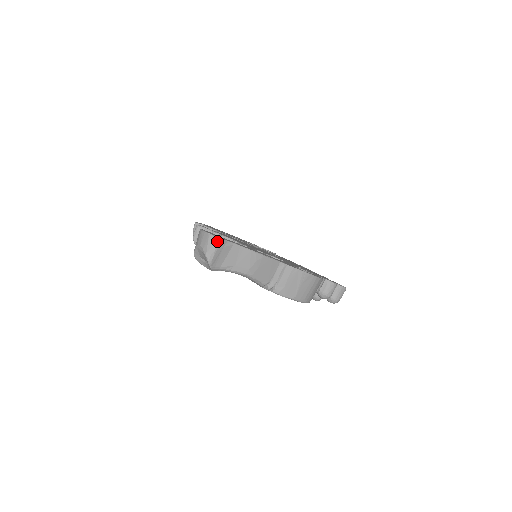
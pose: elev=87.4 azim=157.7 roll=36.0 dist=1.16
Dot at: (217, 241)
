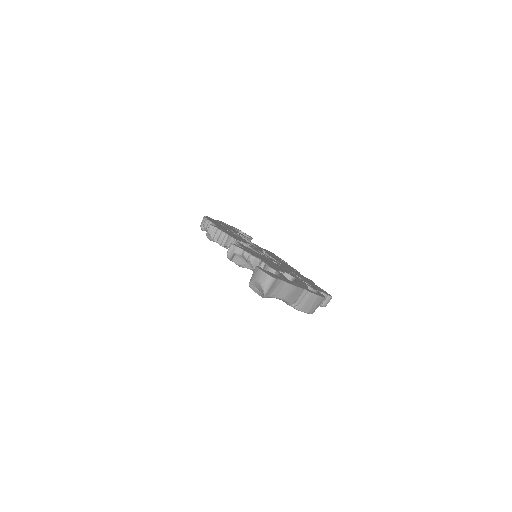
Dot at: (273, 280)
